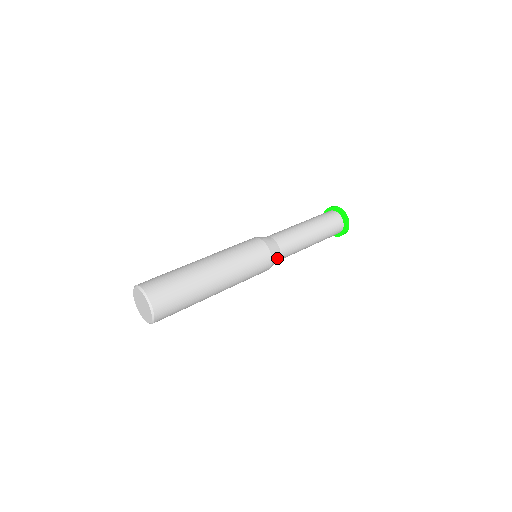
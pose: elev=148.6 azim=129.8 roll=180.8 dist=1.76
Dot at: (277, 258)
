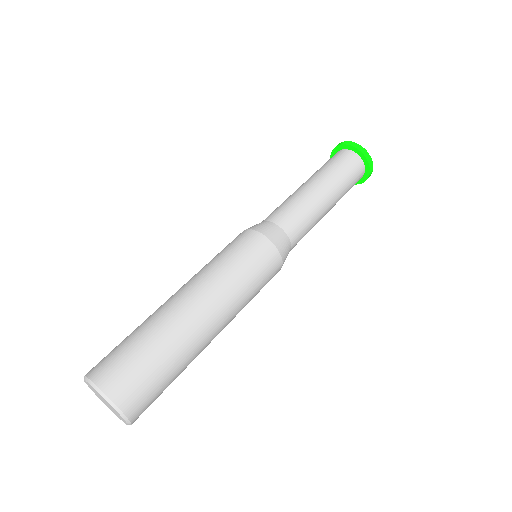
Dot at: (284, 242)
